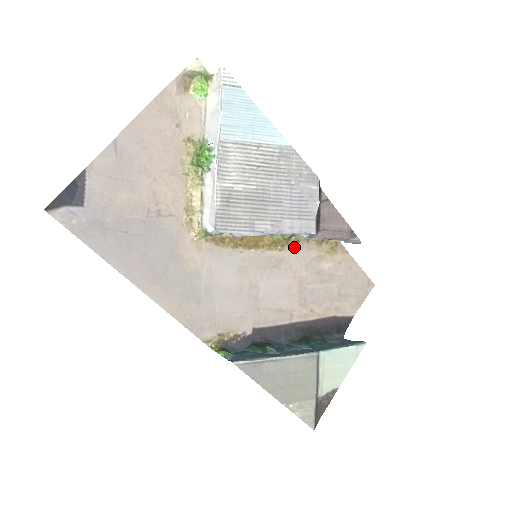
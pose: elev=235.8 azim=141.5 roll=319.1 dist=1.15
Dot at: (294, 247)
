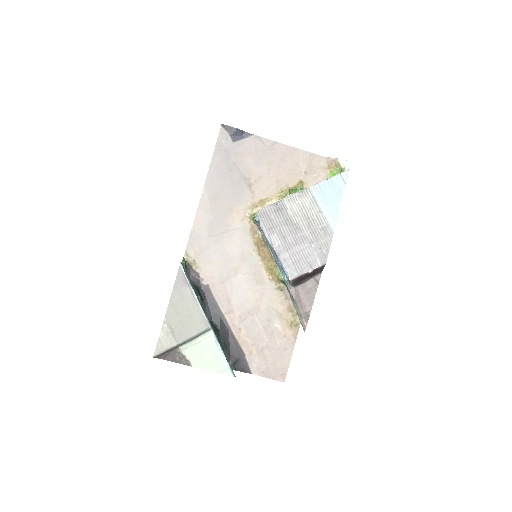
Dot at: (277, 289)
